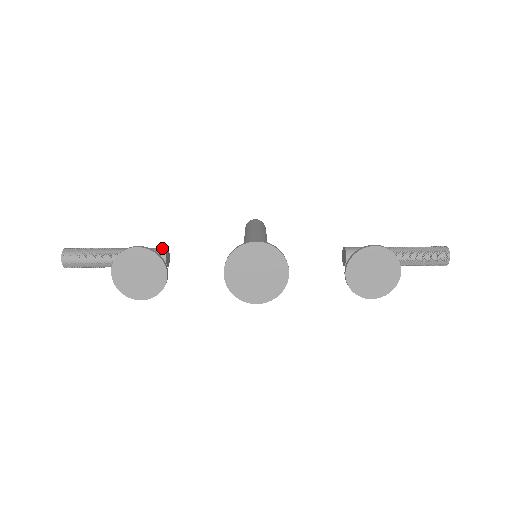
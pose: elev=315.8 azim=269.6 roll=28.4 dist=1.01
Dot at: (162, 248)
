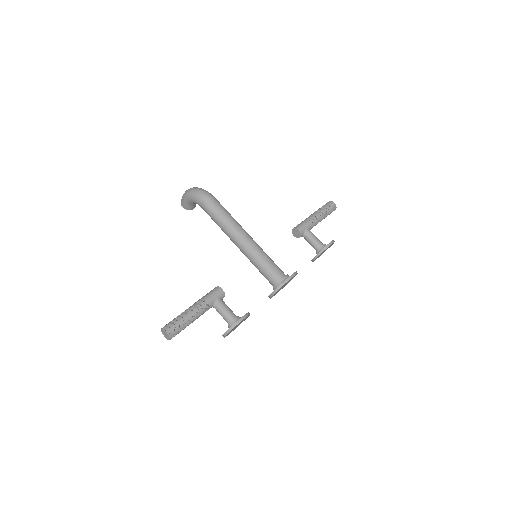
Dot at: (220, 292)
